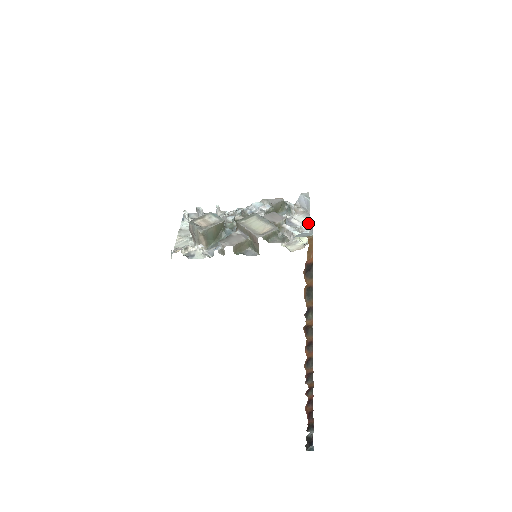
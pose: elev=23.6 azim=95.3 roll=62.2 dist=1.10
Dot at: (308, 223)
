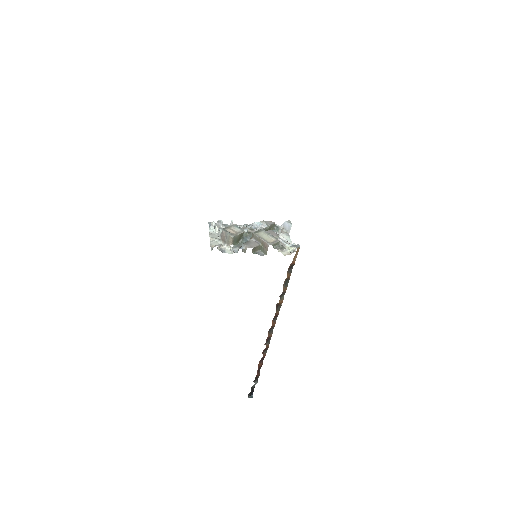
Dot at: (290, 239)
